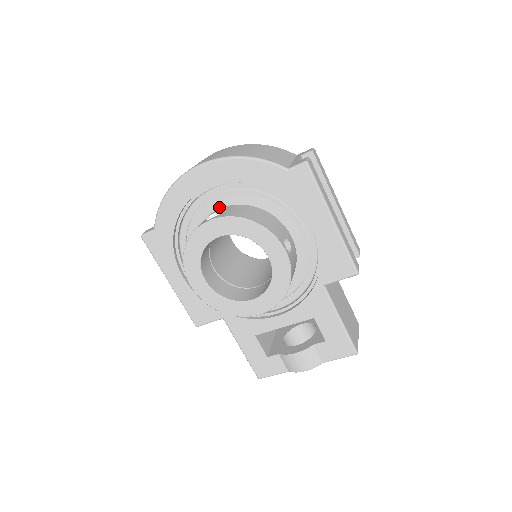
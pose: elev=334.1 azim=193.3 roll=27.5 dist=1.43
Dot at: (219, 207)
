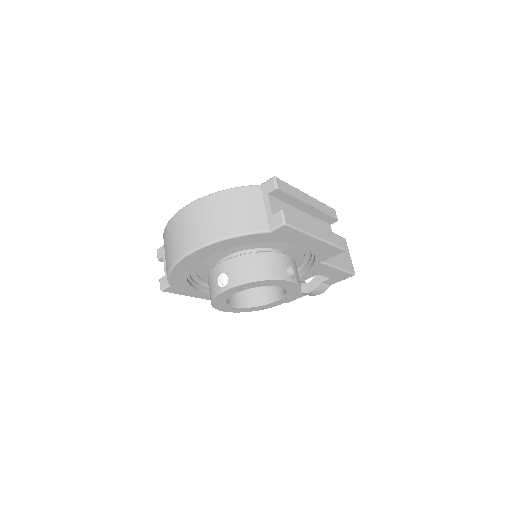
Dot at: (217, 257)
